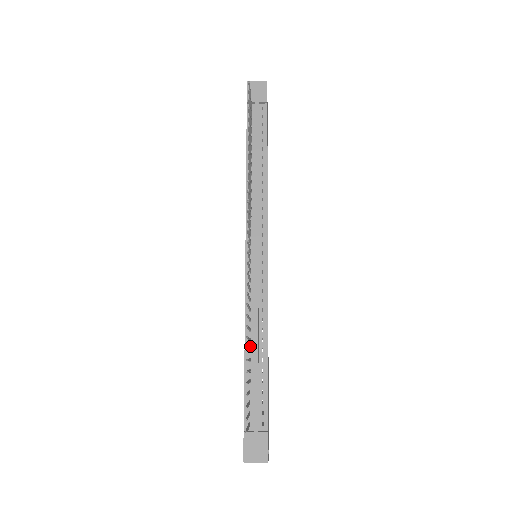
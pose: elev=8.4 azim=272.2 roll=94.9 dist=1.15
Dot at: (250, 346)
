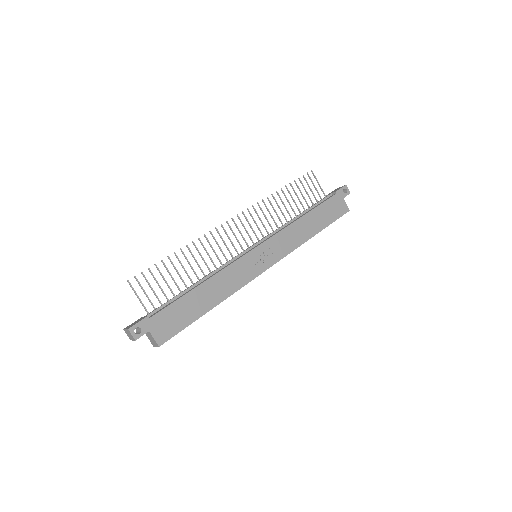
Dot at: occluded
